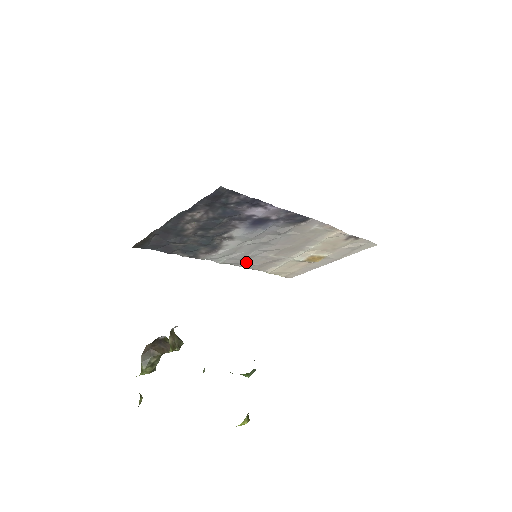
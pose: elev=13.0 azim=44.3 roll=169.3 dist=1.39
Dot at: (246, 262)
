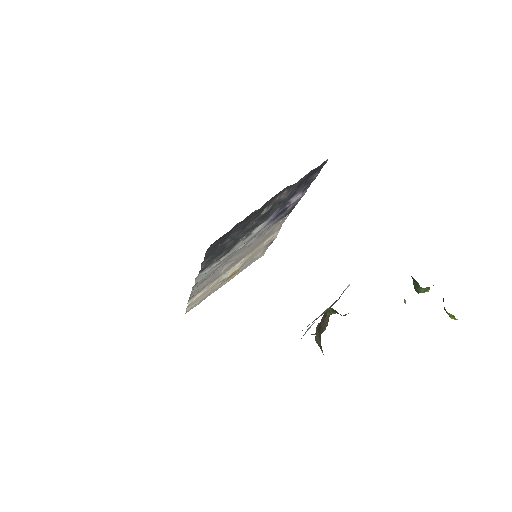
Dot at: (200, 284)
